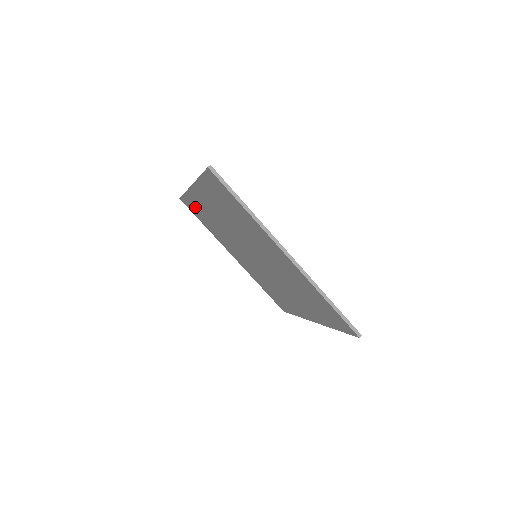
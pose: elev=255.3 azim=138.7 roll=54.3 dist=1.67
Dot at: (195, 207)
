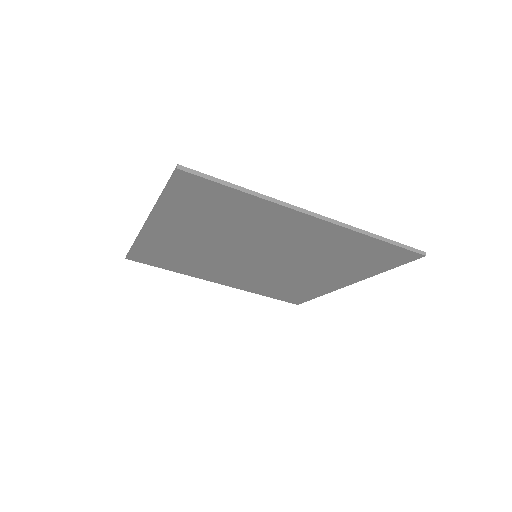
Dot at: (153, 253)
